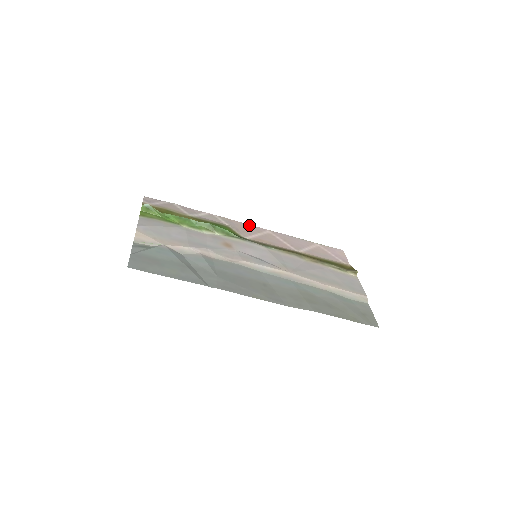
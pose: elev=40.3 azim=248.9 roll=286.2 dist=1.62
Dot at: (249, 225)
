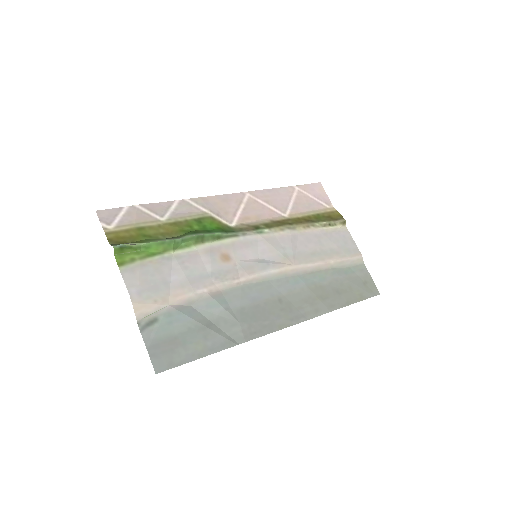
Dot at: (226, 196)
